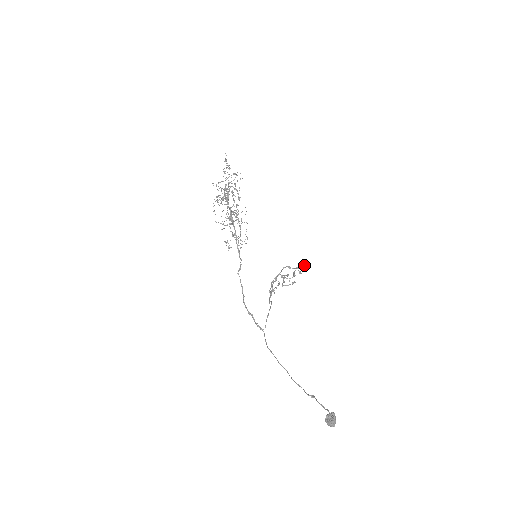
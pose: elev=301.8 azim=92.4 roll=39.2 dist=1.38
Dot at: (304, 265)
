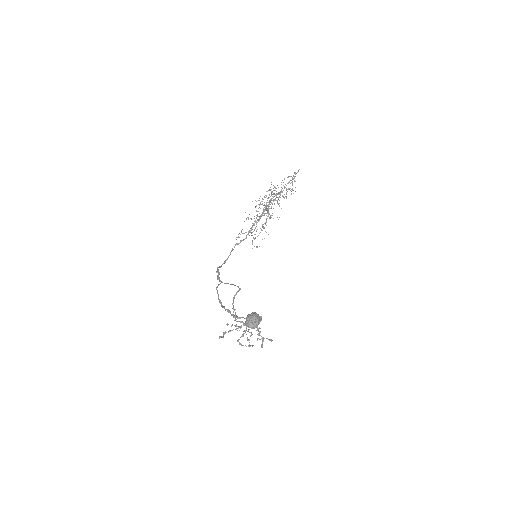
Dot at: occluded
